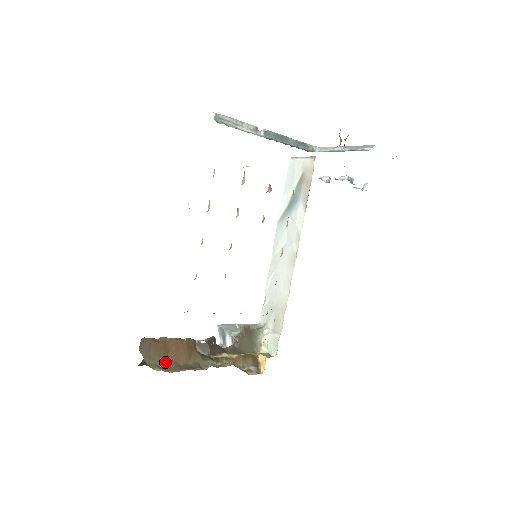
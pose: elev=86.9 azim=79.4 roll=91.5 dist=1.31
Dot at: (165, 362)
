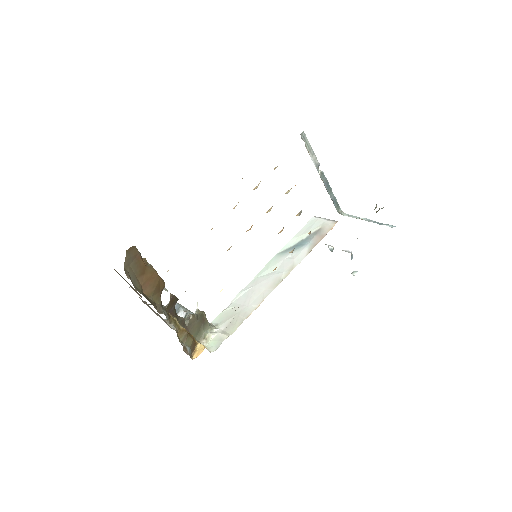
Dot at: (136, 279)
